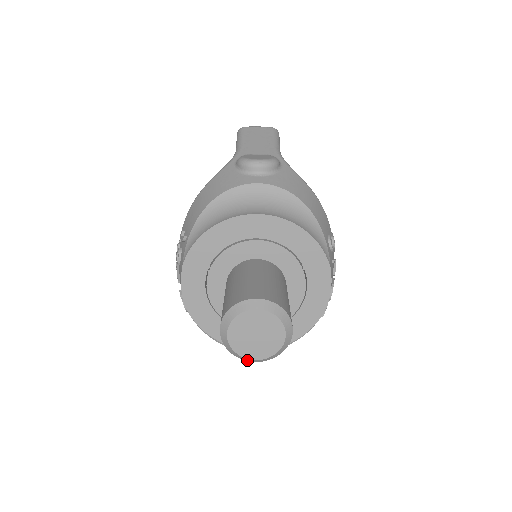
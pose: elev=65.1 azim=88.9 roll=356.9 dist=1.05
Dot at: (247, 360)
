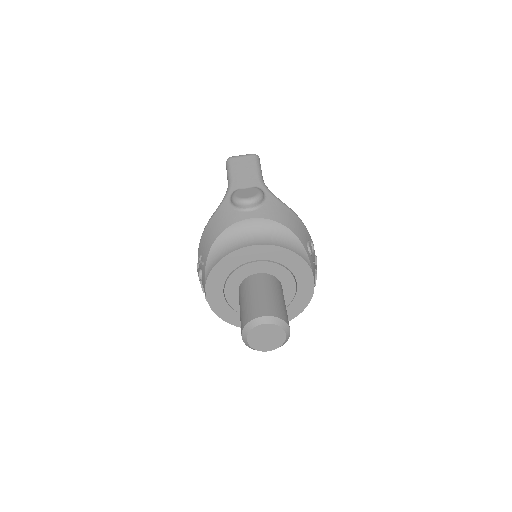
Dot at: (263, 351)
